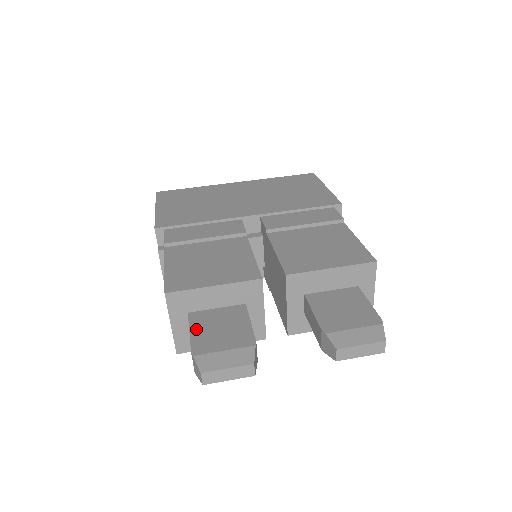
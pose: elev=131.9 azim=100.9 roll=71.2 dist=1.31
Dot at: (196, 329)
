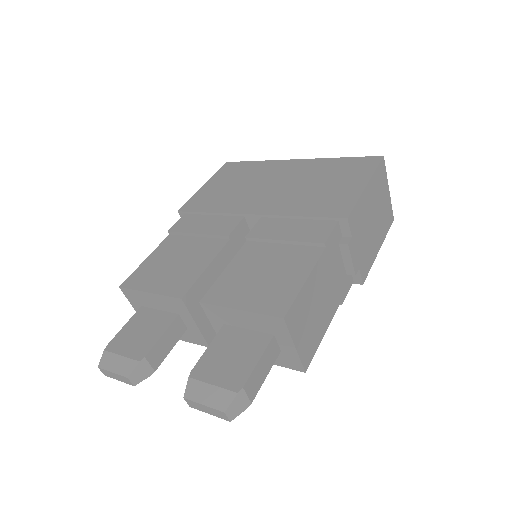
Dot at: (129, 325)
